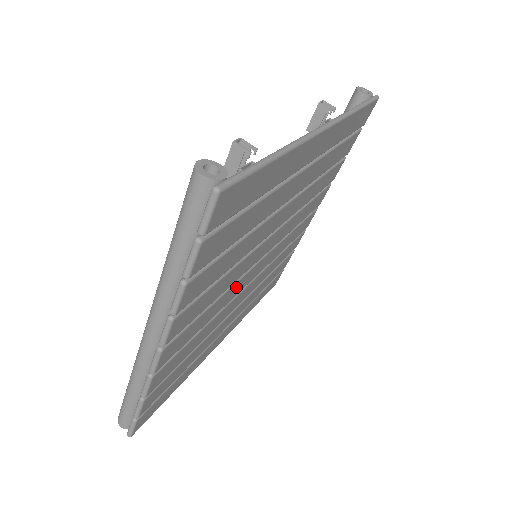
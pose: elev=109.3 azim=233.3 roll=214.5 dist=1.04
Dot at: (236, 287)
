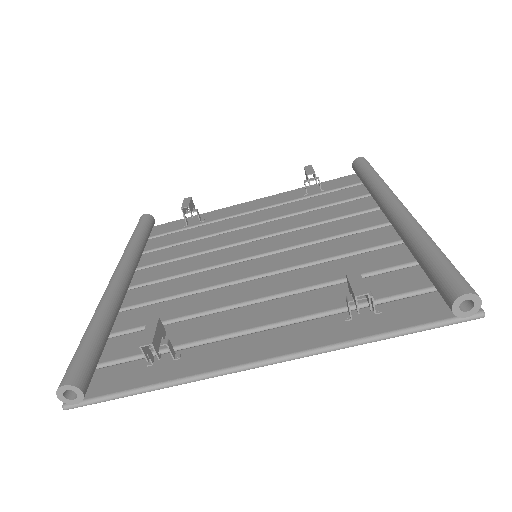
Dot at: occluded
